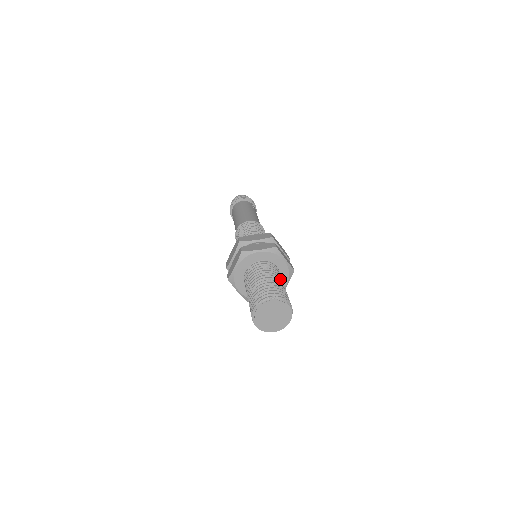
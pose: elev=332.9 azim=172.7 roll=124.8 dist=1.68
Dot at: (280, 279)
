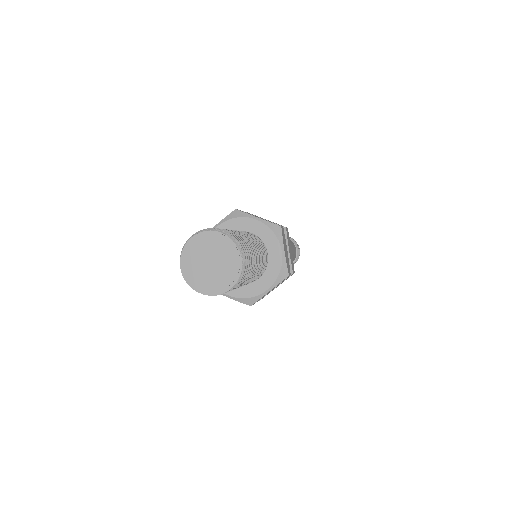
Dot at: (258, 250)
